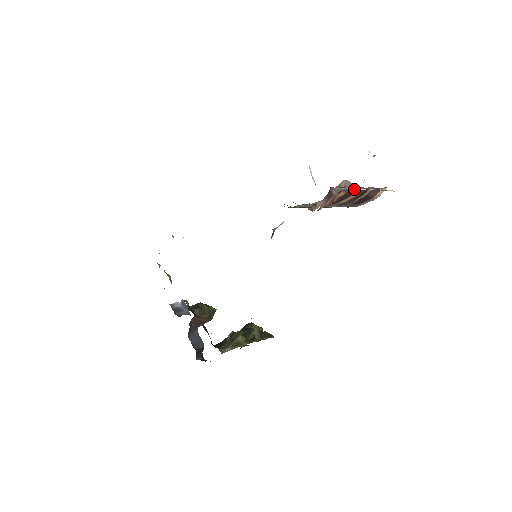
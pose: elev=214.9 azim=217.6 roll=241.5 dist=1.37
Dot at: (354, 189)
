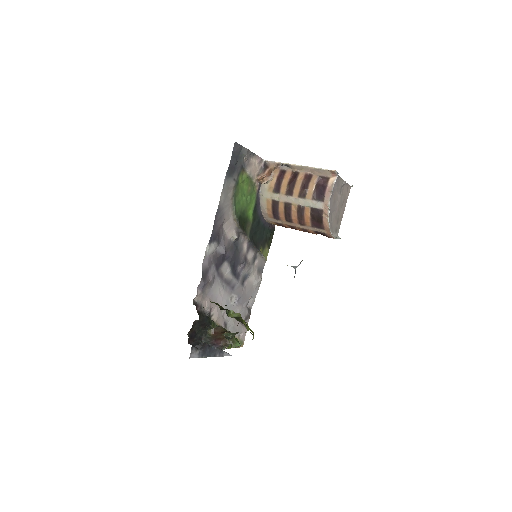
Dot at: (296, 173)
